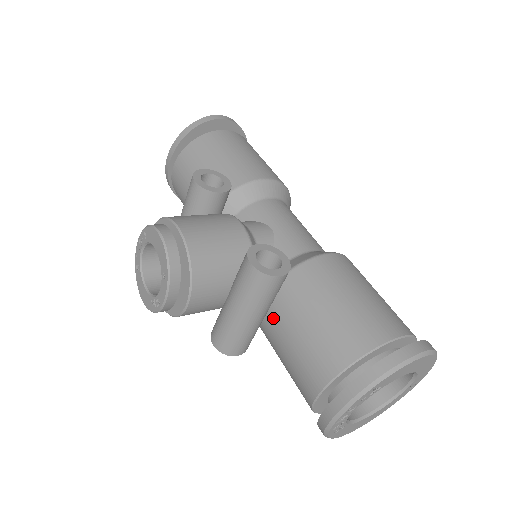
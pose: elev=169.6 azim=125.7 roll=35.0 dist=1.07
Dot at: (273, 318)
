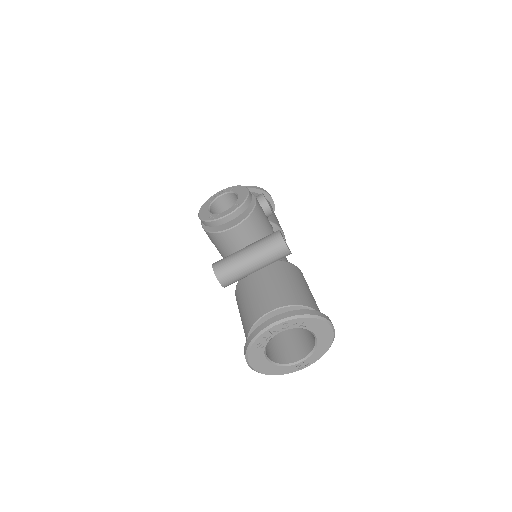
Dot at: (261, 273)
